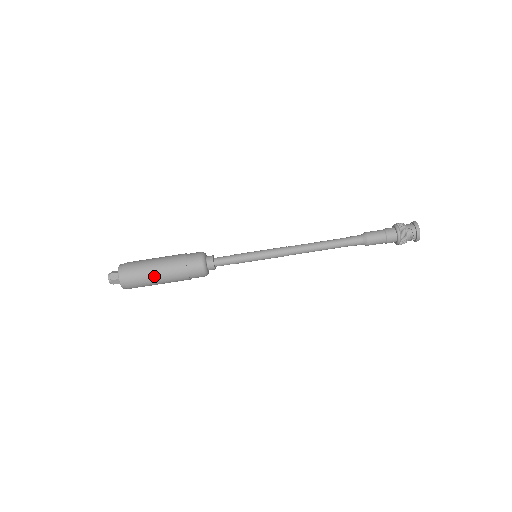
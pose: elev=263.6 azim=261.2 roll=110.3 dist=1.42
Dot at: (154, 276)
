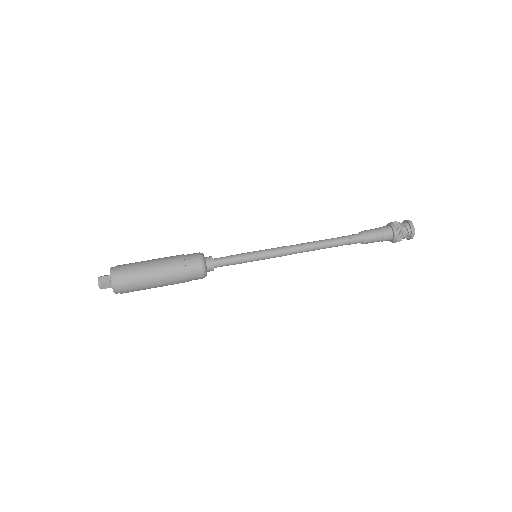
Dot at: (150, 276)
